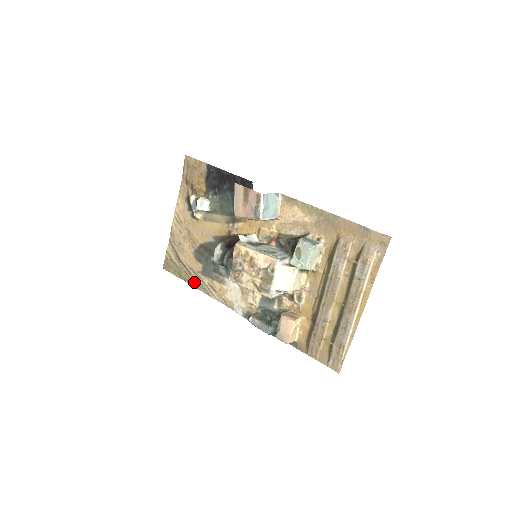
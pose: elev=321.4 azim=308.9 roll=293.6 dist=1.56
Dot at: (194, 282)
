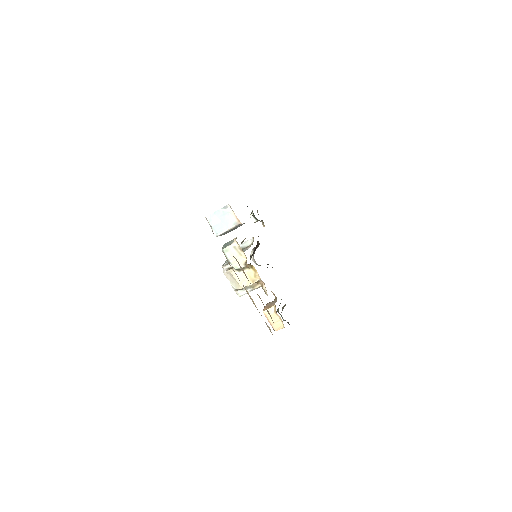
Dot at: occluded
